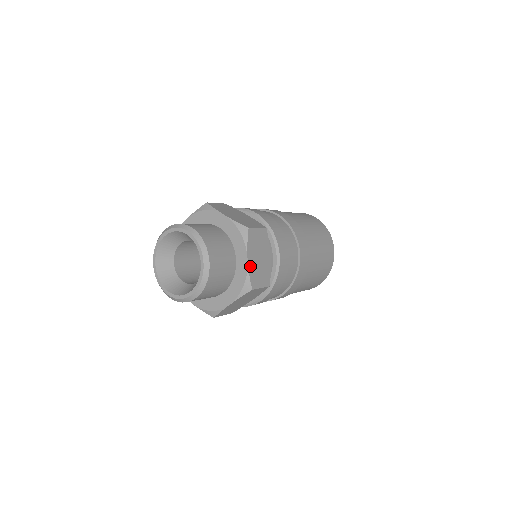
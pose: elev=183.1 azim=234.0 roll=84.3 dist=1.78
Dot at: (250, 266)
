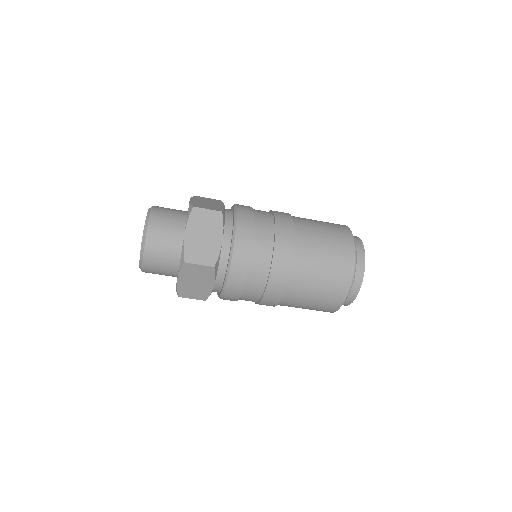
Dot at: (187, 240)
